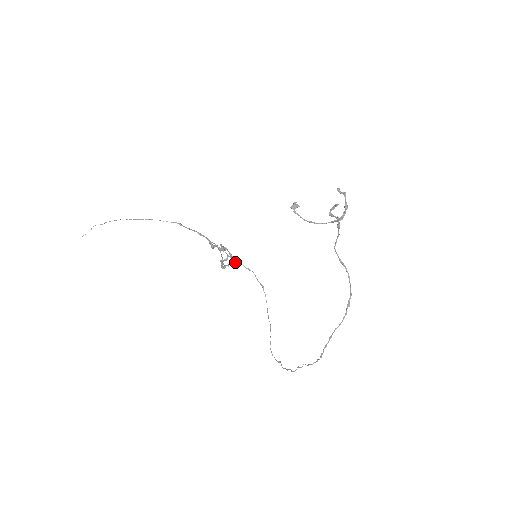
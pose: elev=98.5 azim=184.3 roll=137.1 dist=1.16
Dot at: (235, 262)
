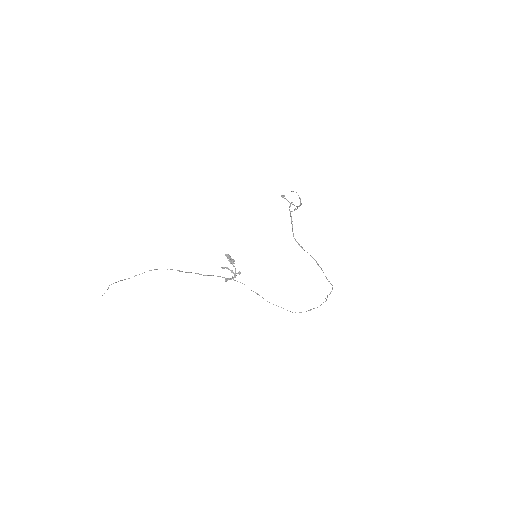
Dot at: occluded
